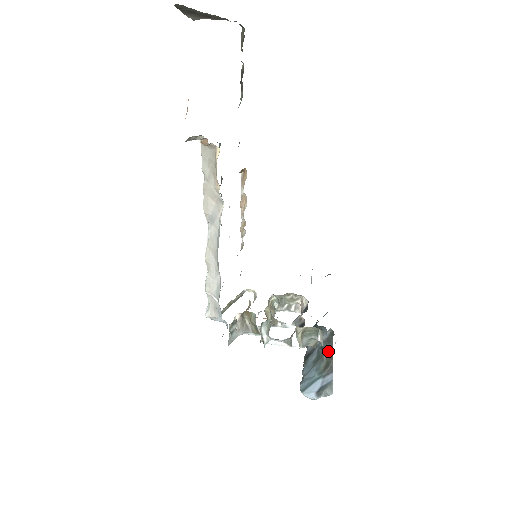
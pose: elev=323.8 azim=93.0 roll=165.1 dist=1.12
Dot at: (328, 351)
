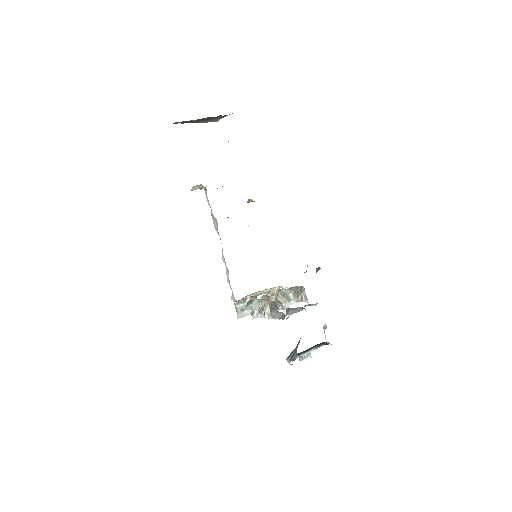
Dot at: occluded
